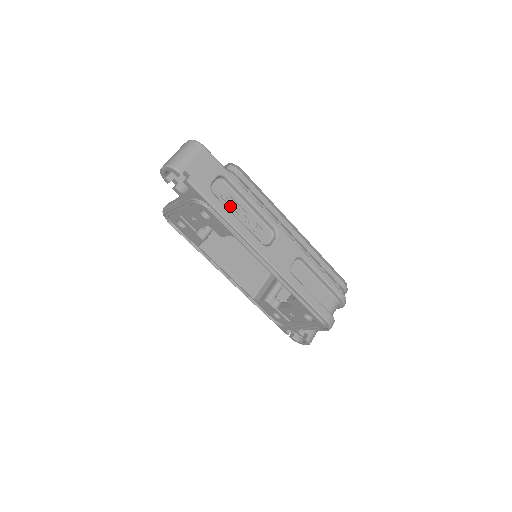
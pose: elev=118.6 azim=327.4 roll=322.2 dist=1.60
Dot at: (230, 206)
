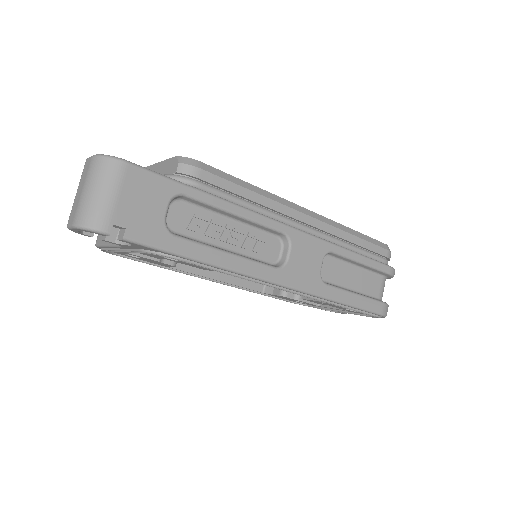
Dot at: (207, 236)
